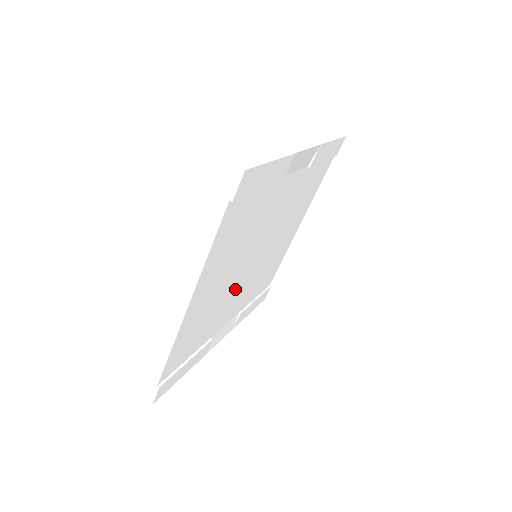
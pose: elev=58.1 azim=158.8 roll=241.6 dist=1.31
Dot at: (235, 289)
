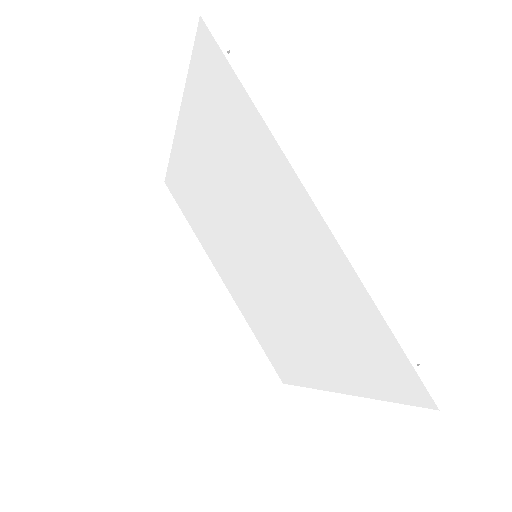
Dot at: (287, 289)
